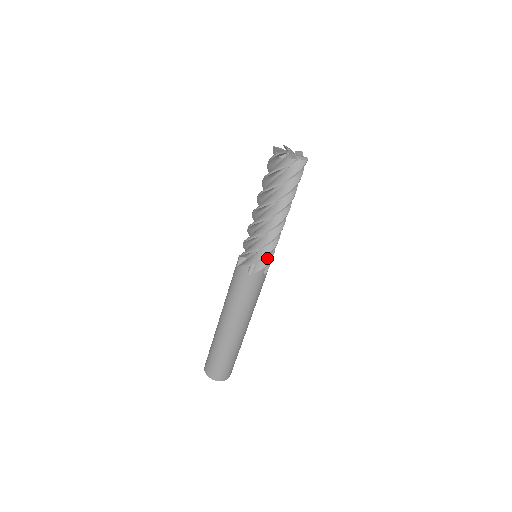
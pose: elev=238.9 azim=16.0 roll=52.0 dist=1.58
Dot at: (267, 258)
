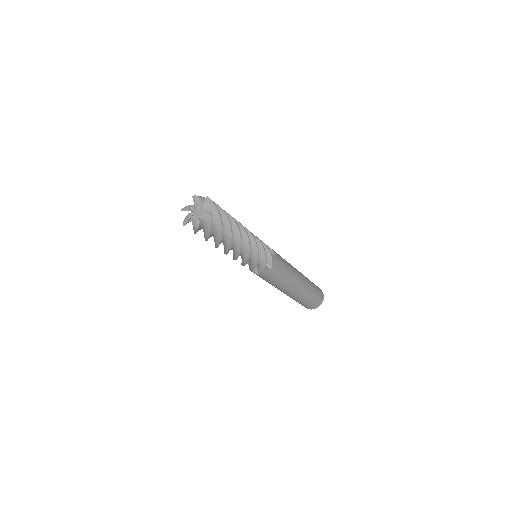
Dot at: occluded
